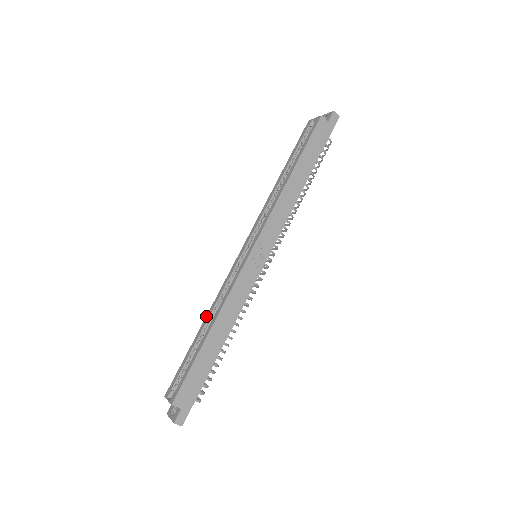
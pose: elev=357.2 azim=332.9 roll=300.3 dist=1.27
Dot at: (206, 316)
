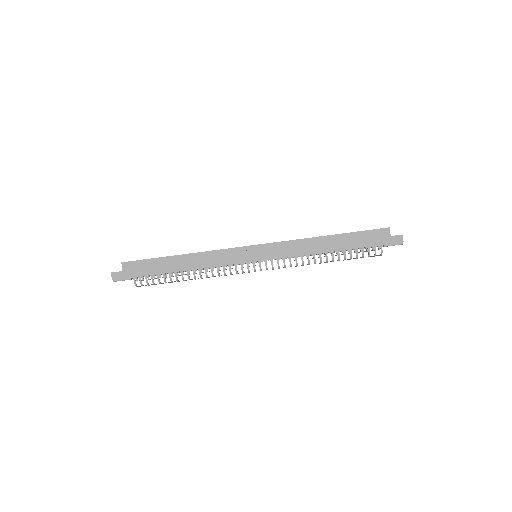
Dot at: occluded
